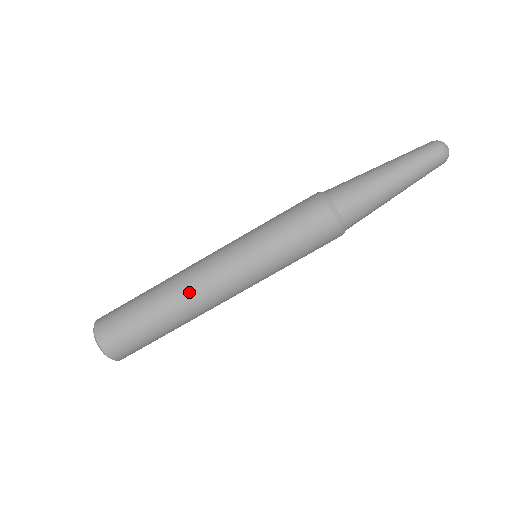
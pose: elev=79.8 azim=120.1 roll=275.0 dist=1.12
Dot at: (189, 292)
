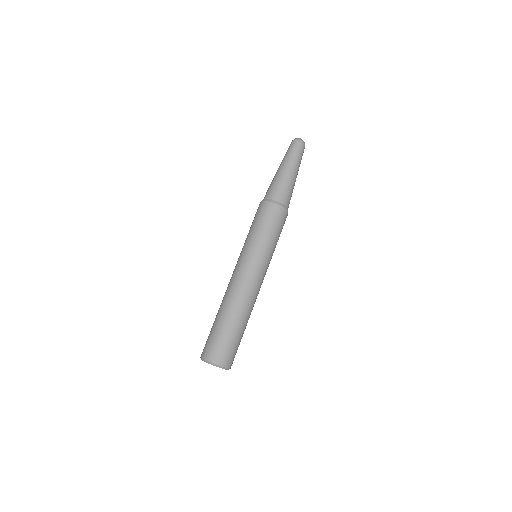
Dot at: (235, 295)
